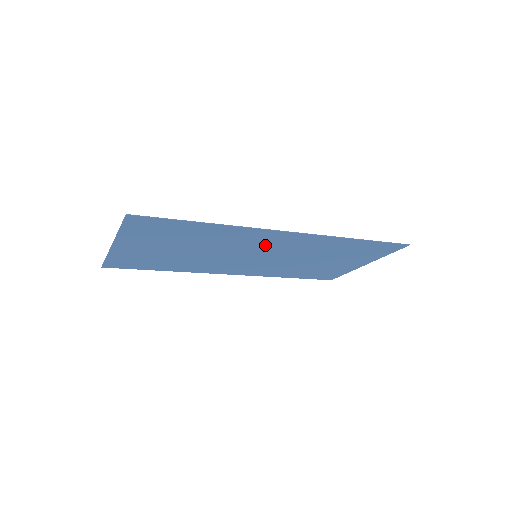
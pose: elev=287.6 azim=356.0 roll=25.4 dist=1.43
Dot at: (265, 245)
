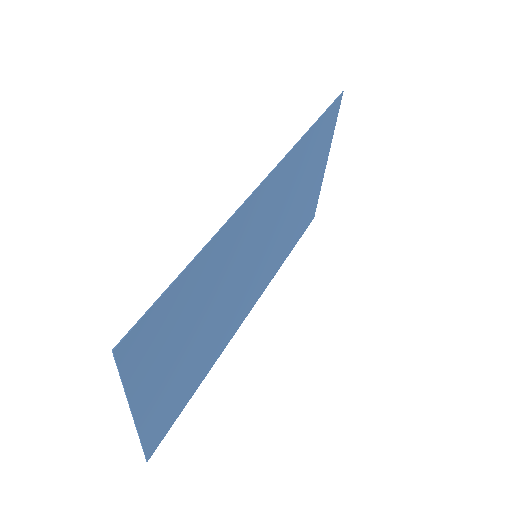
Dot at: (255, 229)
